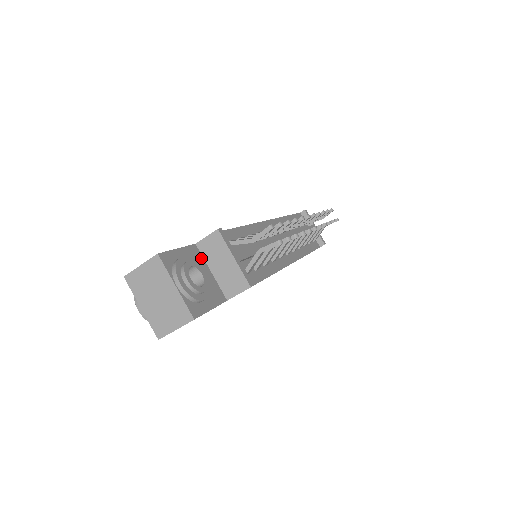
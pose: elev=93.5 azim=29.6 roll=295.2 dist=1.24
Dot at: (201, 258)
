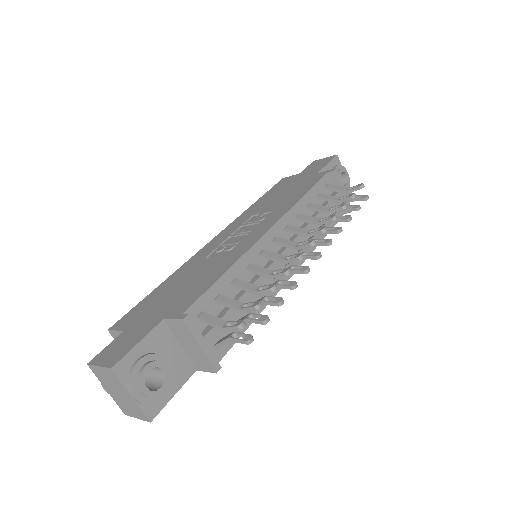
Dot at: (169, 334)
